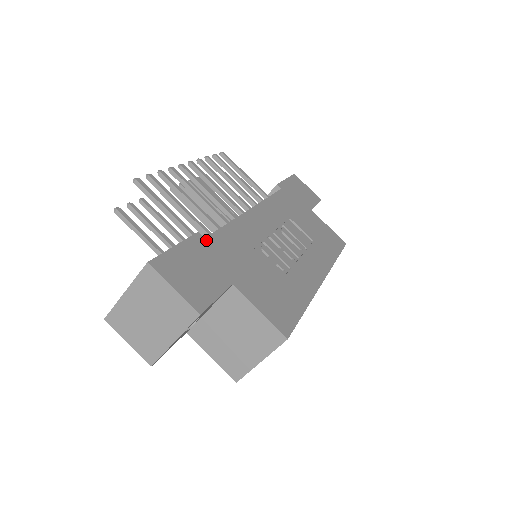
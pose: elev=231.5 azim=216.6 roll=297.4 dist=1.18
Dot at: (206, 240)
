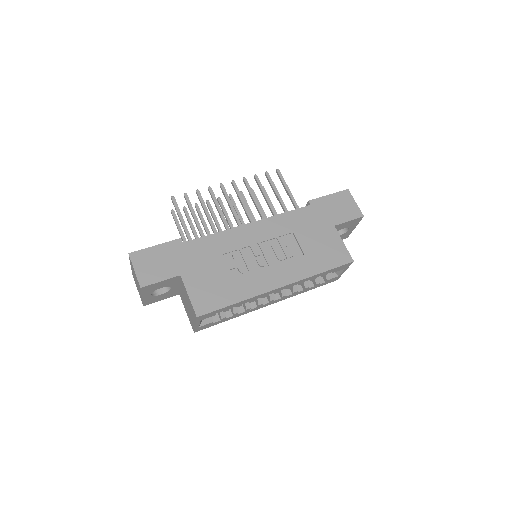
Dot at: (183, 244)
